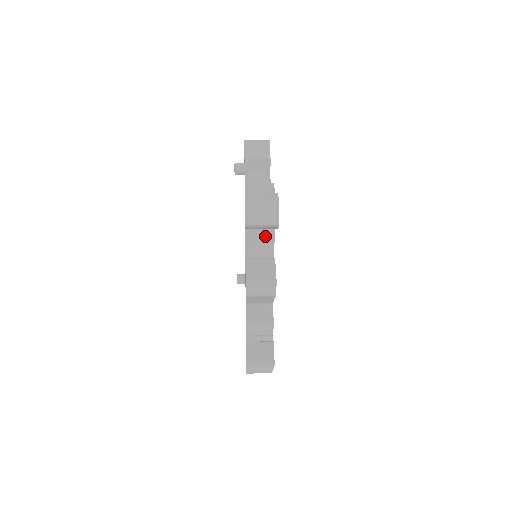
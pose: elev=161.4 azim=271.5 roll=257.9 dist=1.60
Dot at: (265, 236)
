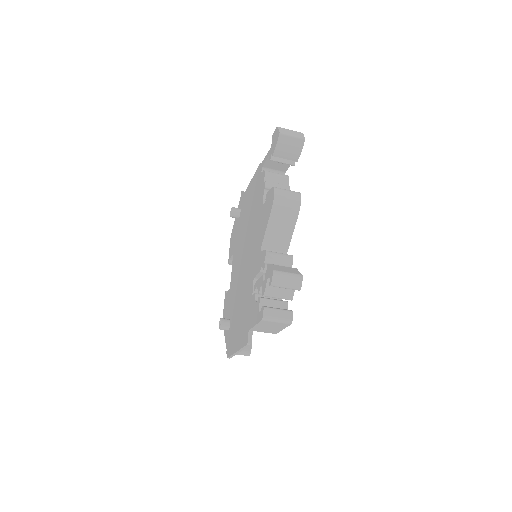
Dot at: (282, 185)
